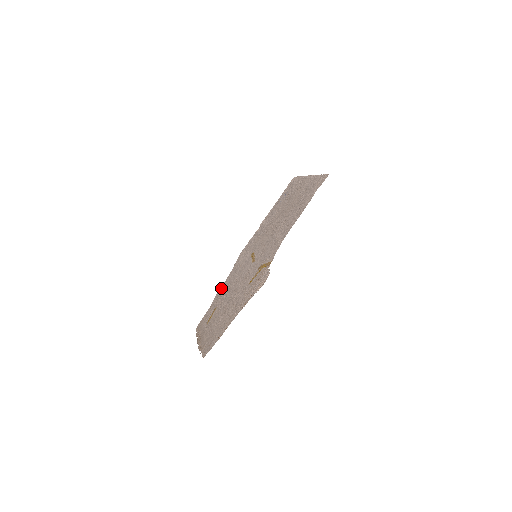
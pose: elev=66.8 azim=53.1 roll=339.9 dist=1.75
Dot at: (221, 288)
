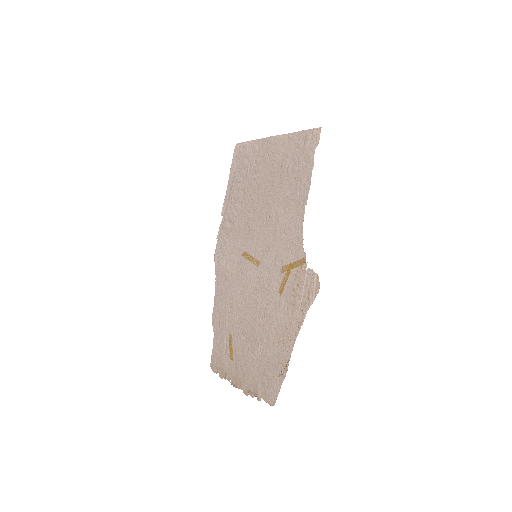
Dot at: (215, 308)
